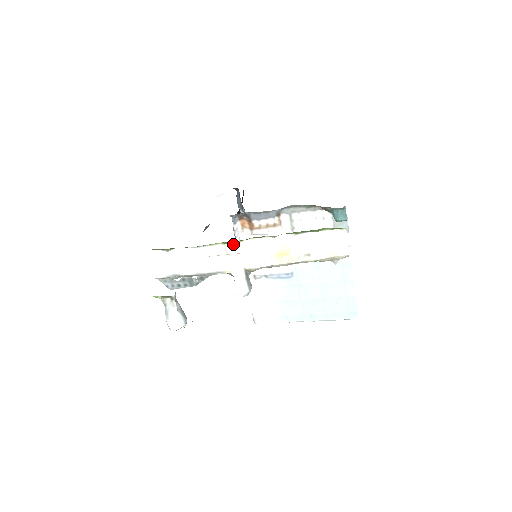
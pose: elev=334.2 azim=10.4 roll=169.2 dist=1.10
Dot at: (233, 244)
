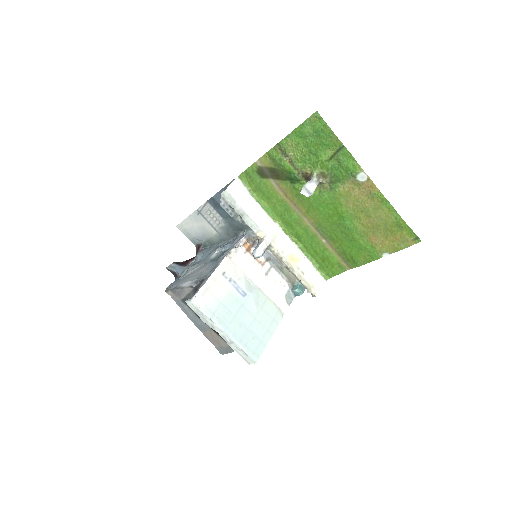
Dot at: (279, 227)
